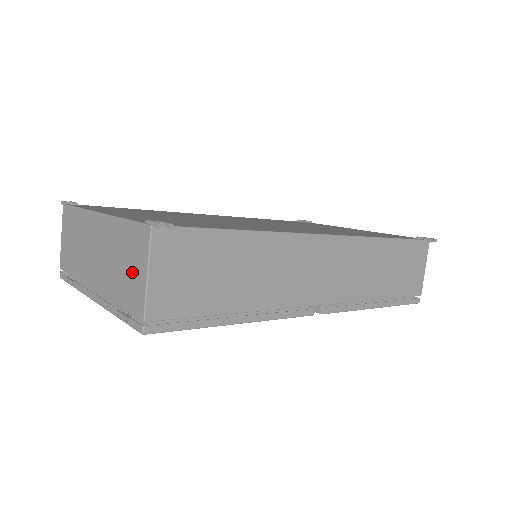
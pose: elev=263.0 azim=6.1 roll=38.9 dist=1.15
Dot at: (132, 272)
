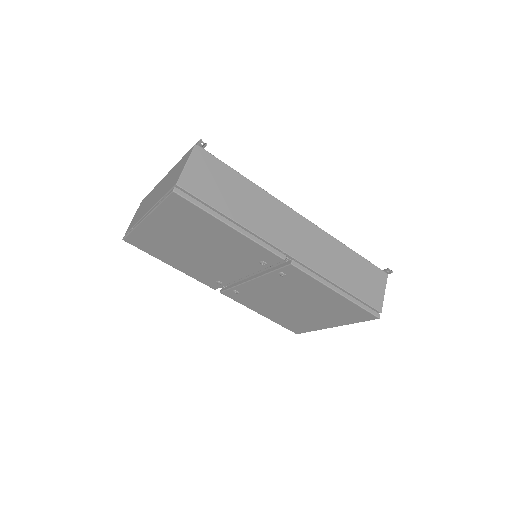
Dot at: (177, 173)
